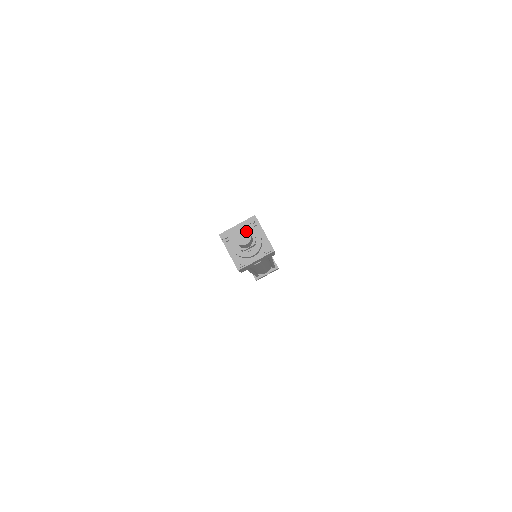
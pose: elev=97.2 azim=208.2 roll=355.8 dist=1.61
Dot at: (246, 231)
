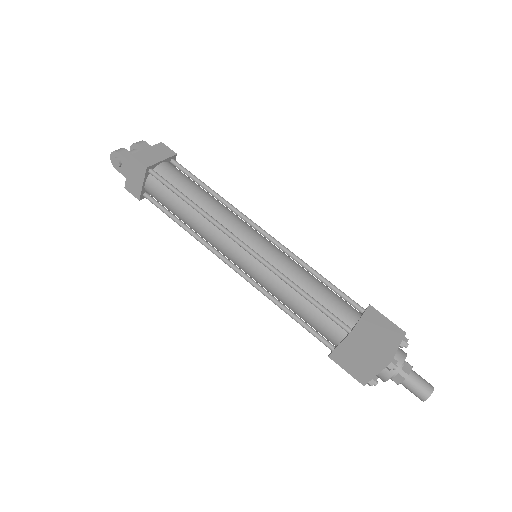
Dot at: (432, 388)
